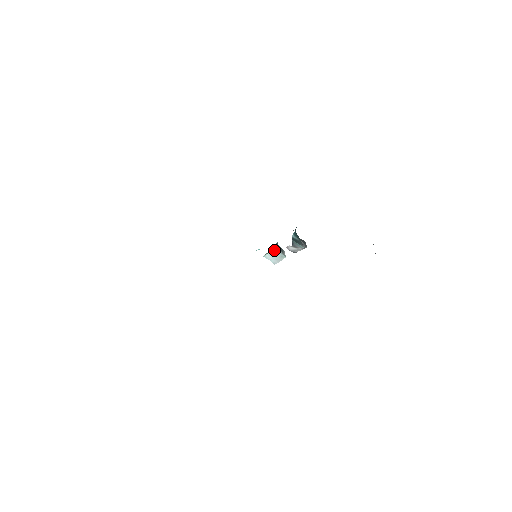
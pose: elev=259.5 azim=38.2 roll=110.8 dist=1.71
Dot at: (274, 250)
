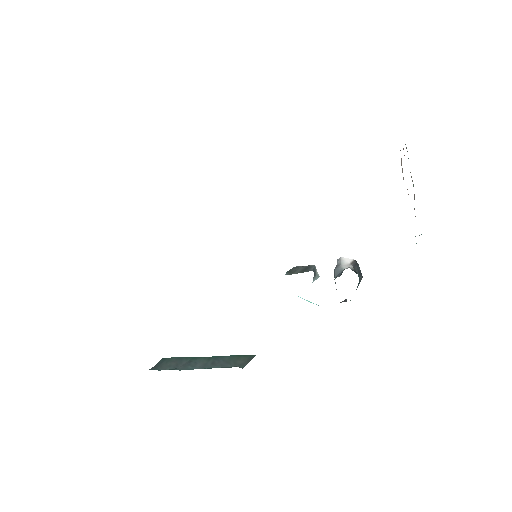
Dot at: occluded
